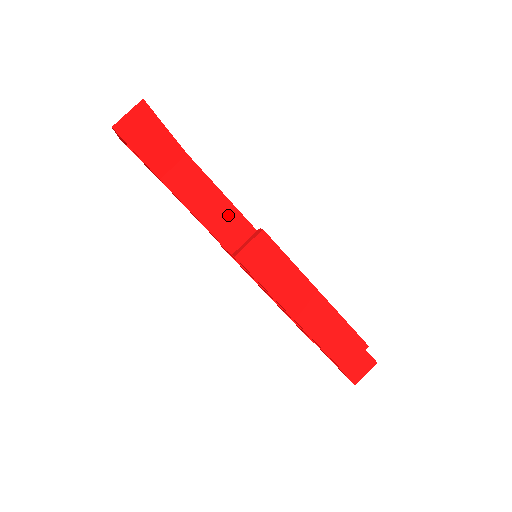
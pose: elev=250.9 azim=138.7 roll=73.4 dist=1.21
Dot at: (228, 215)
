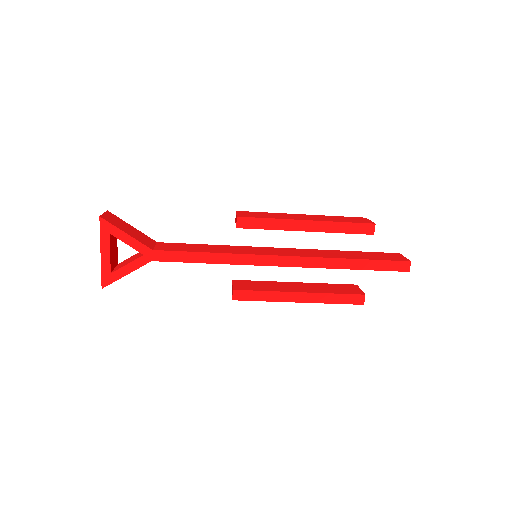
Dot at: occluded
